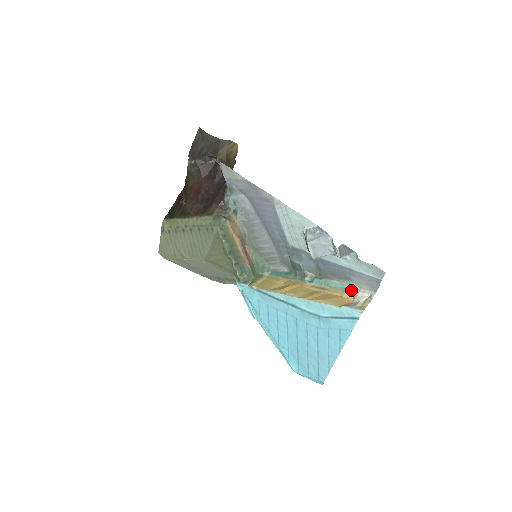
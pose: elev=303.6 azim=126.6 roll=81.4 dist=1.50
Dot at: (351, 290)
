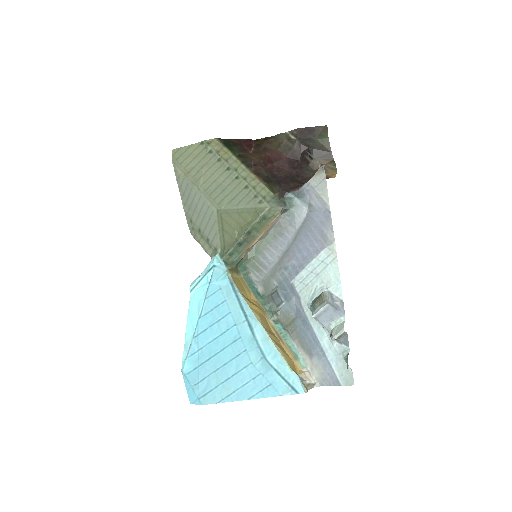
Dot at: (301, 363)
